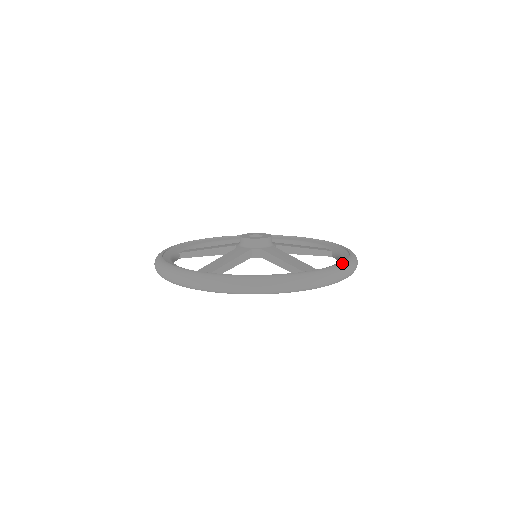
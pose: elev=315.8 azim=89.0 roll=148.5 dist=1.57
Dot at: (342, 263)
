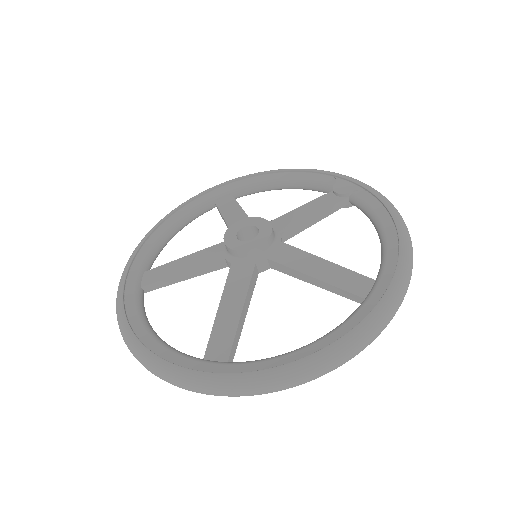
Dot at: (256, 373)
